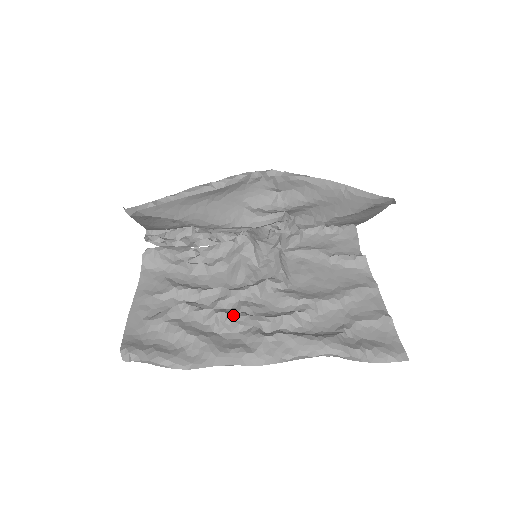
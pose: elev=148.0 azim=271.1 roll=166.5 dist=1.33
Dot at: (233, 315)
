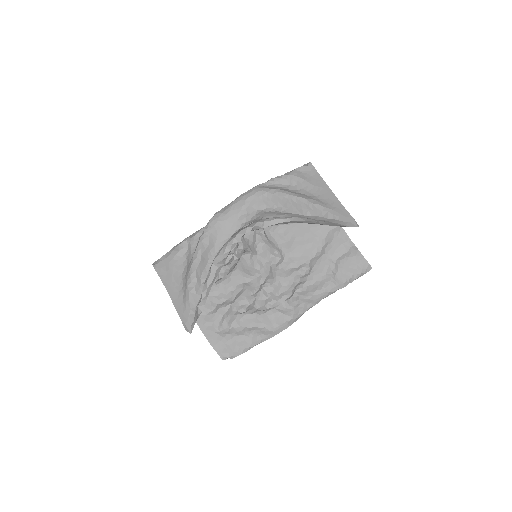
Dot at: (268, 305)
